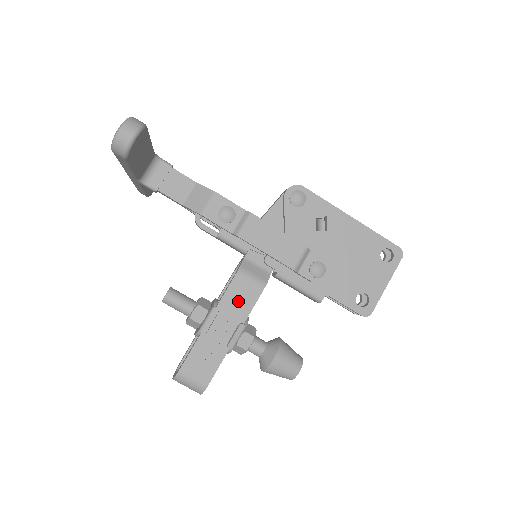
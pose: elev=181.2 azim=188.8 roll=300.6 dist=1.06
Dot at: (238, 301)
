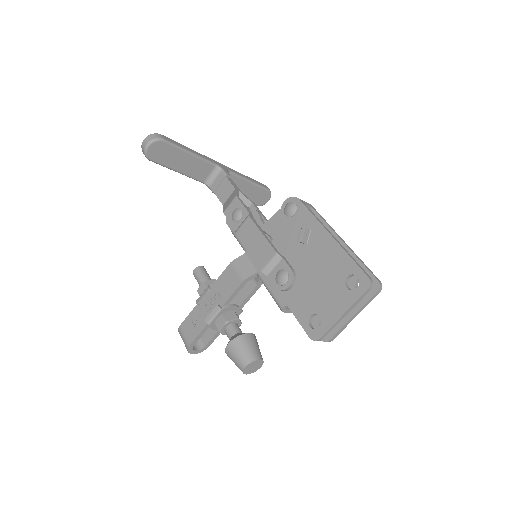
Dot at: (224, 287)
